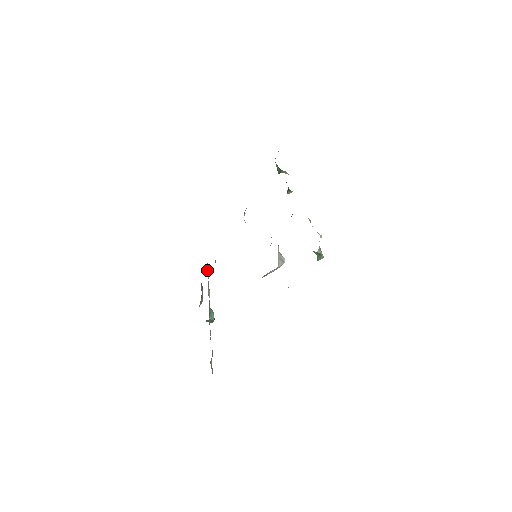
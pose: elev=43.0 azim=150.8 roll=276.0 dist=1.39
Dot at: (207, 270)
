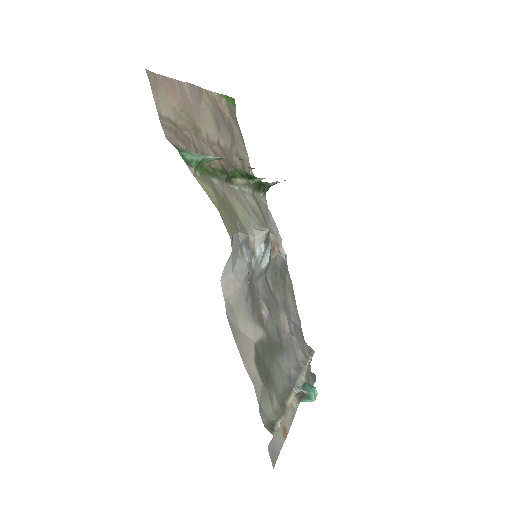
Dot at: (305, 351)
